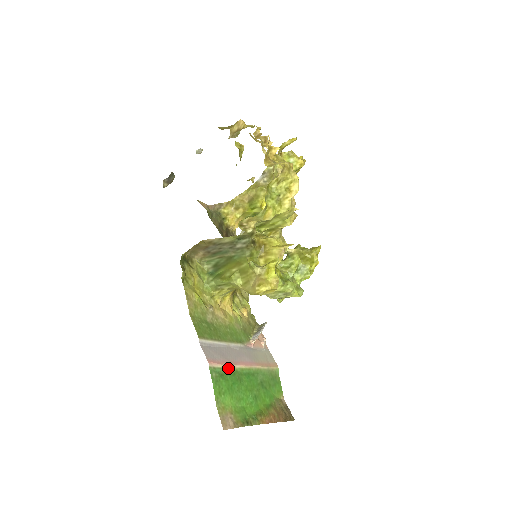
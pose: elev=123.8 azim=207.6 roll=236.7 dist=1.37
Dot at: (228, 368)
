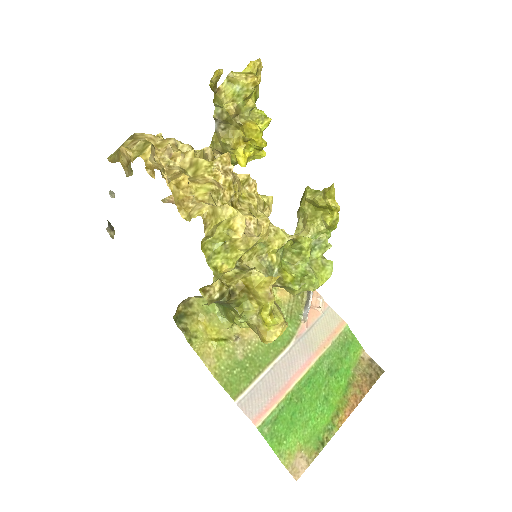
Dot at: (280, 402)
